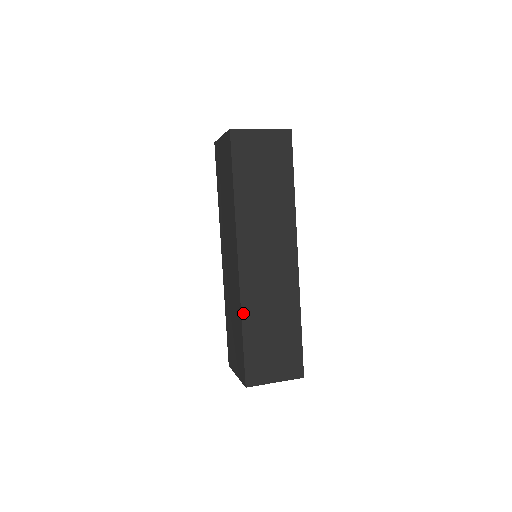
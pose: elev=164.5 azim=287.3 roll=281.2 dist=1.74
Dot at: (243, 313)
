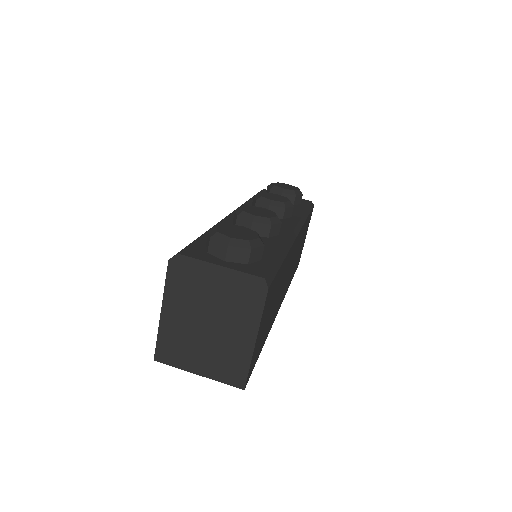
Dot at: occluded
